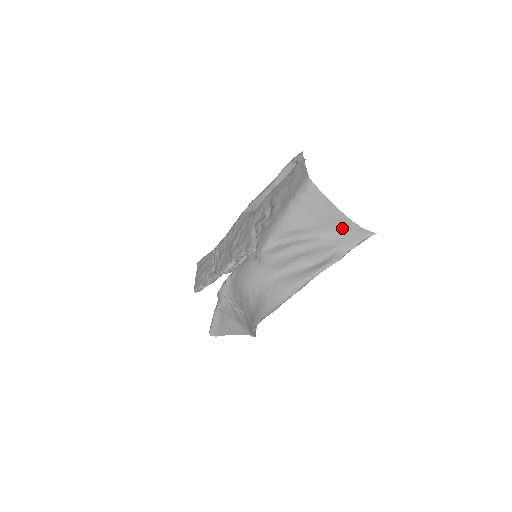
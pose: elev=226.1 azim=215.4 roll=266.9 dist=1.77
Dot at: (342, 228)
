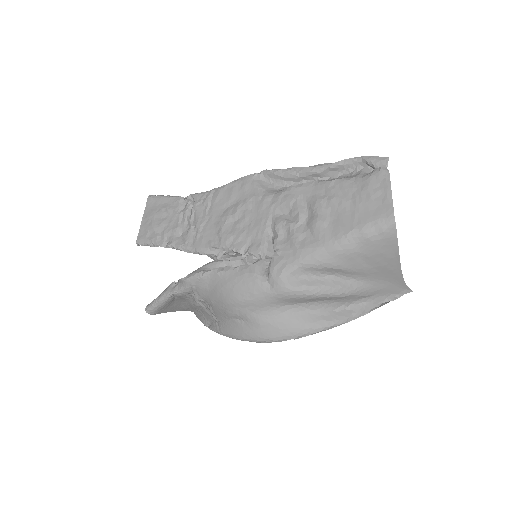
Dot at: (387, 280)
